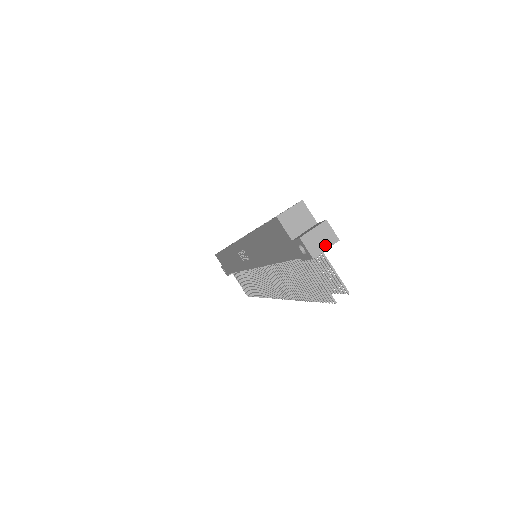
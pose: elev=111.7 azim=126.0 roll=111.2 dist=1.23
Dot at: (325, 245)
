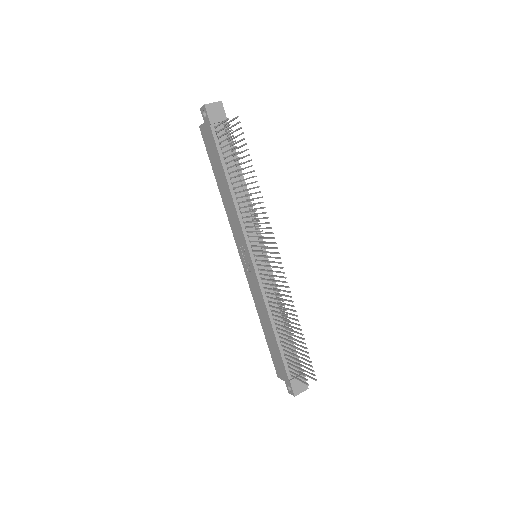
Dot at: (213, 103)
